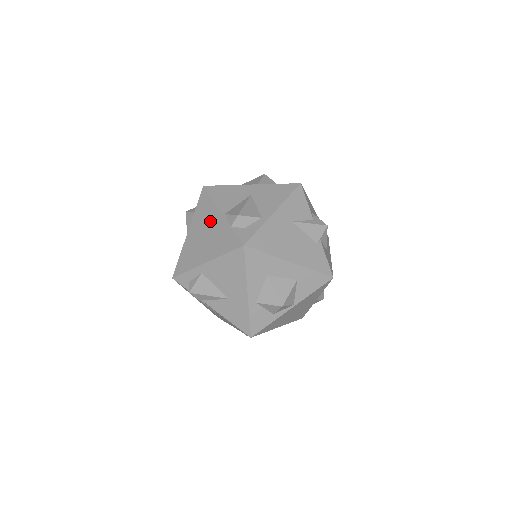
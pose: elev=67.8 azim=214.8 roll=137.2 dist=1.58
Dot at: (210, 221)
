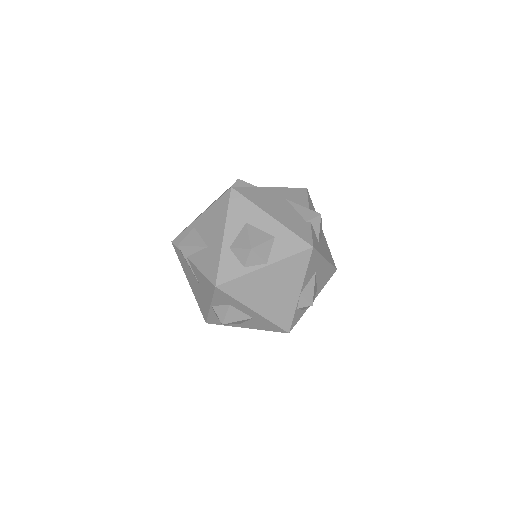
Dot at: occluded
